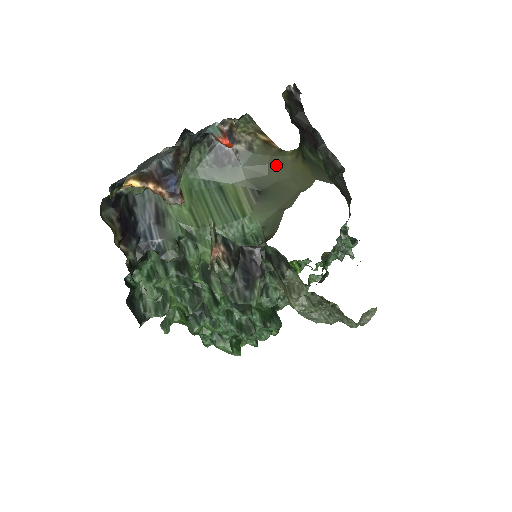
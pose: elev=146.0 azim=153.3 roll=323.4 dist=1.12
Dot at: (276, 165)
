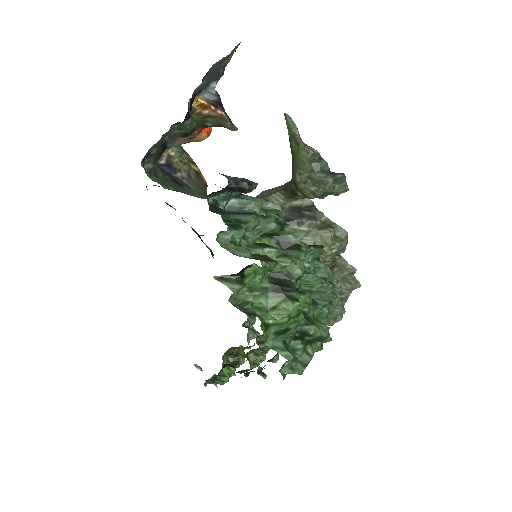
Dot at: occluded
